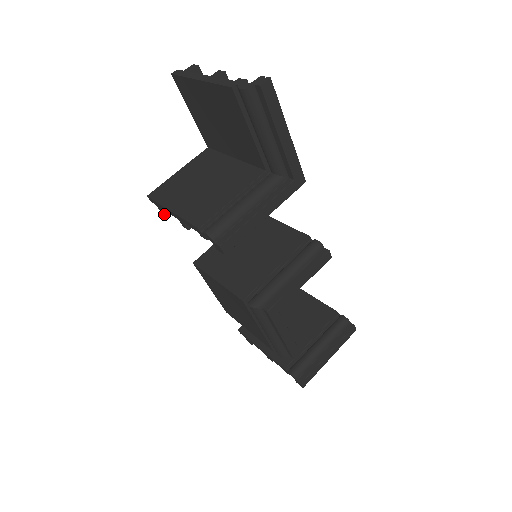
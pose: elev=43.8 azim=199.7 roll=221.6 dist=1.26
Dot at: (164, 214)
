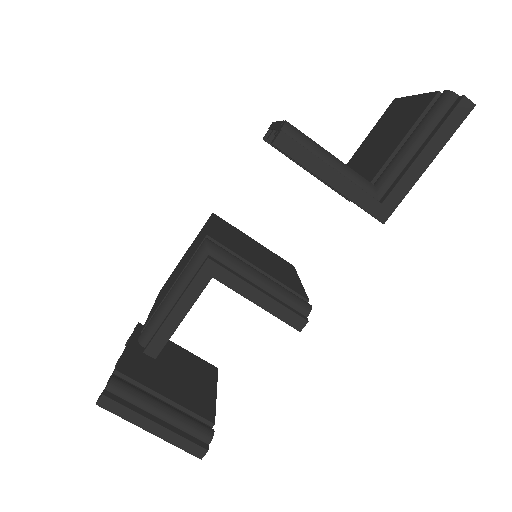
Dot at: (264, 137)
